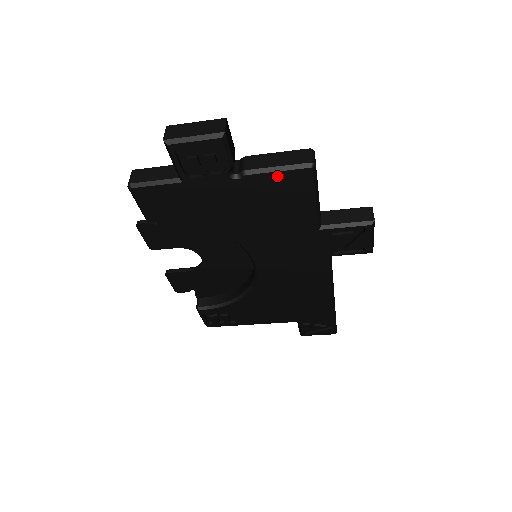
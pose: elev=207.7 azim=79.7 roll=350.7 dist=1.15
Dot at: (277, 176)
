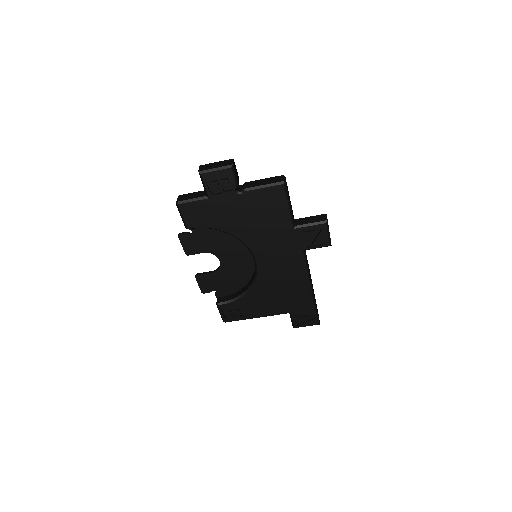
Dot at: (264, 191)
